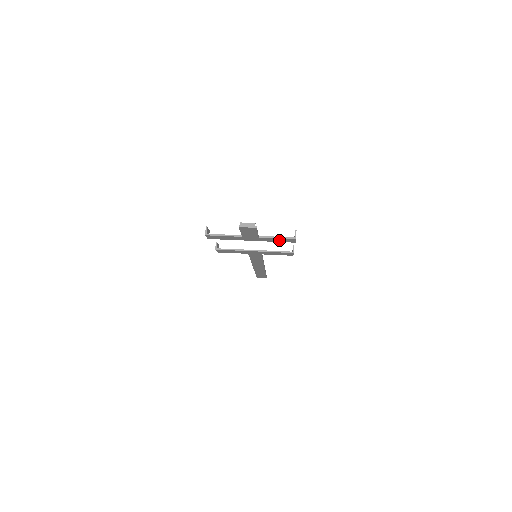
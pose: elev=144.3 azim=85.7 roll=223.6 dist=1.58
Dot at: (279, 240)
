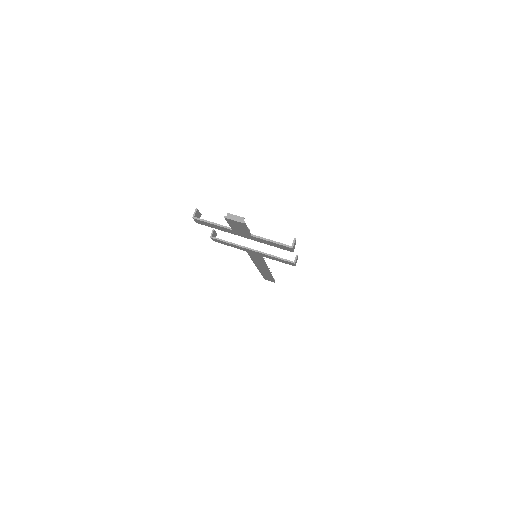
Dot at: (274, 245)
